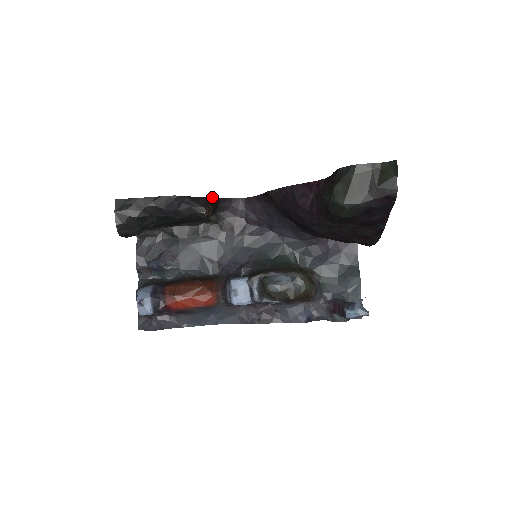
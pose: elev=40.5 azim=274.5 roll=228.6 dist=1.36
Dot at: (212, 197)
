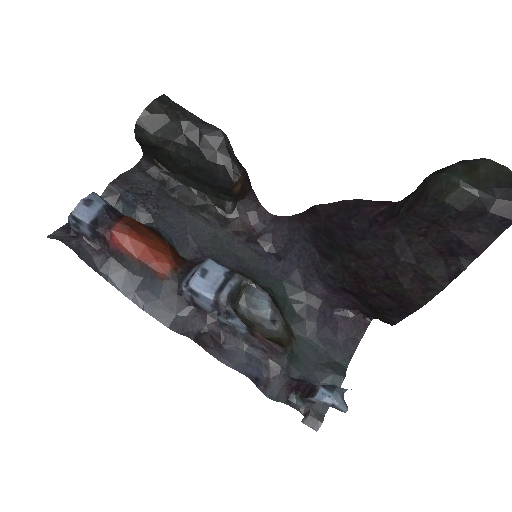
Dot at: occluded
